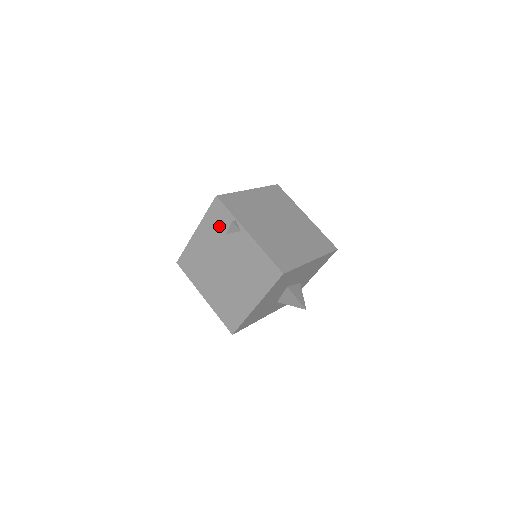
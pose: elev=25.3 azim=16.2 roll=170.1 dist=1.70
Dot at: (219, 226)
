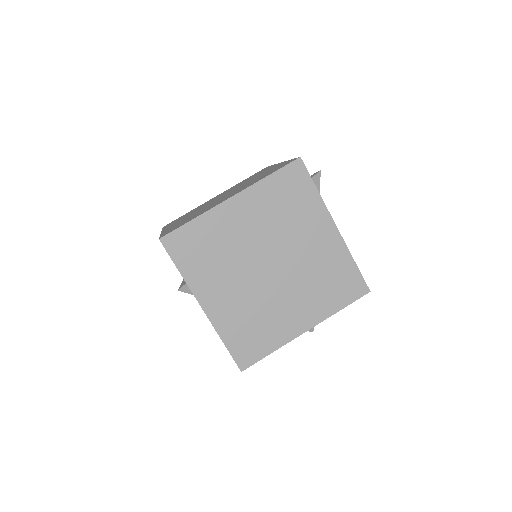
Dot at: occluded
